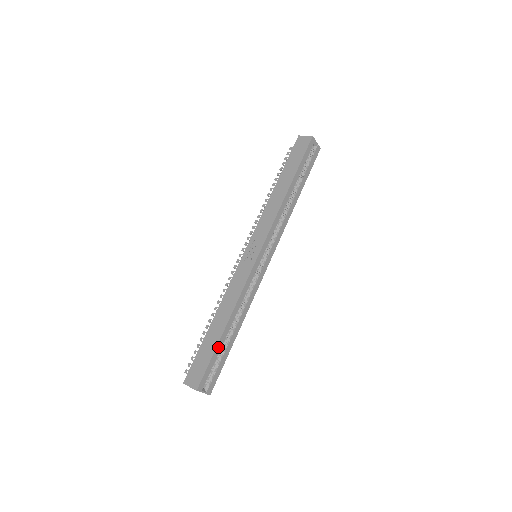
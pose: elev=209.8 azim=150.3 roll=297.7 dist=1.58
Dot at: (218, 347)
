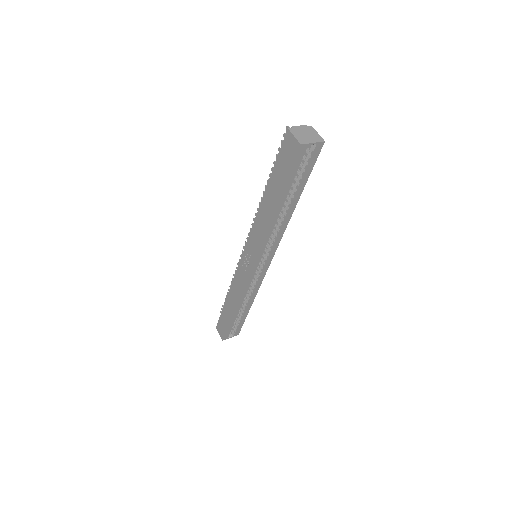
Dot at: (232, 321)
